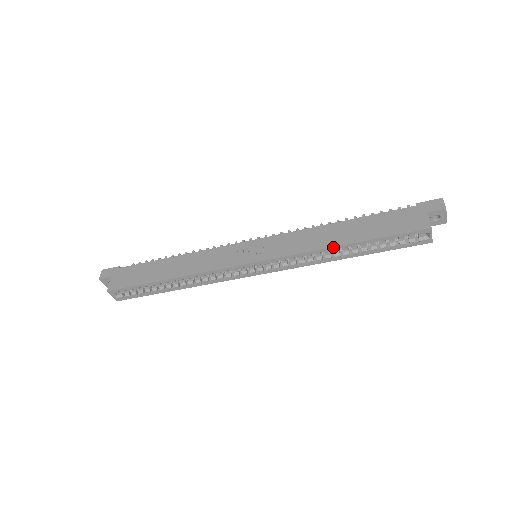
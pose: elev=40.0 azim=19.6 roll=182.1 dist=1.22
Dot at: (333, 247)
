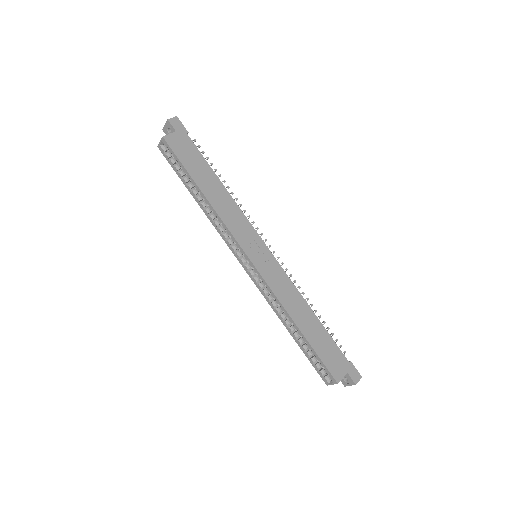
Dot at: (292, 319)
